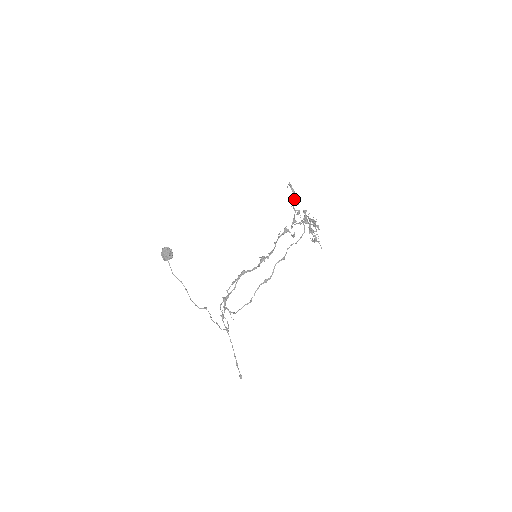
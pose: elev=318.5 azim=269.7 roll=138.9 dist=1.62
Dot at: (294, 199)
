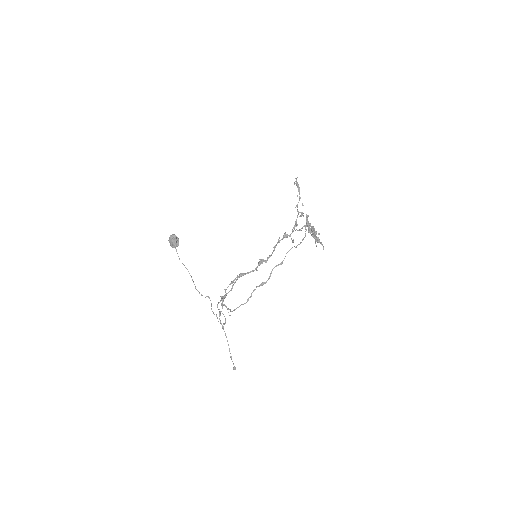
Dot at: (299, 199)
